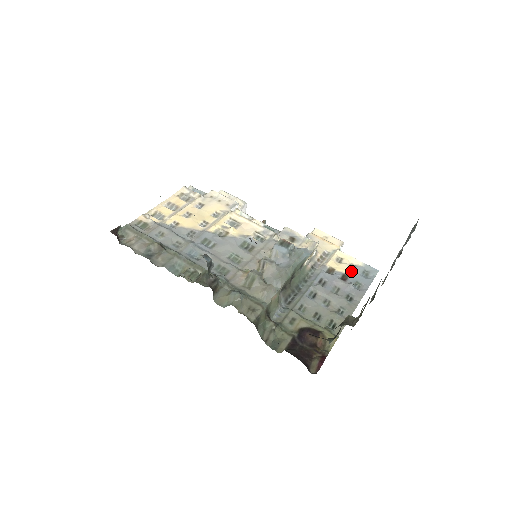
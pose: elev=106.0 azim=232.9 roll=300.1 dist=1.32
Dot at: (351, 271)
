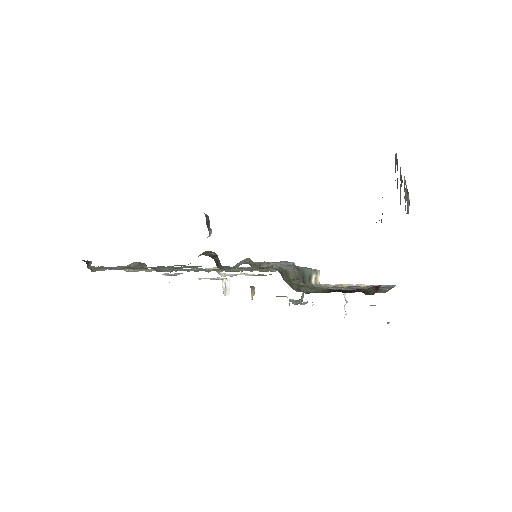
Dot at: occluded
